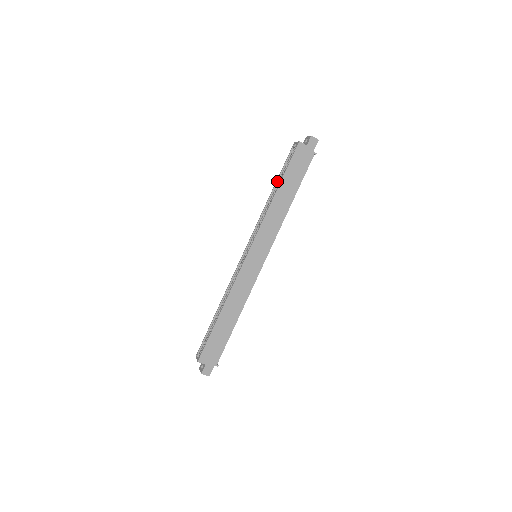
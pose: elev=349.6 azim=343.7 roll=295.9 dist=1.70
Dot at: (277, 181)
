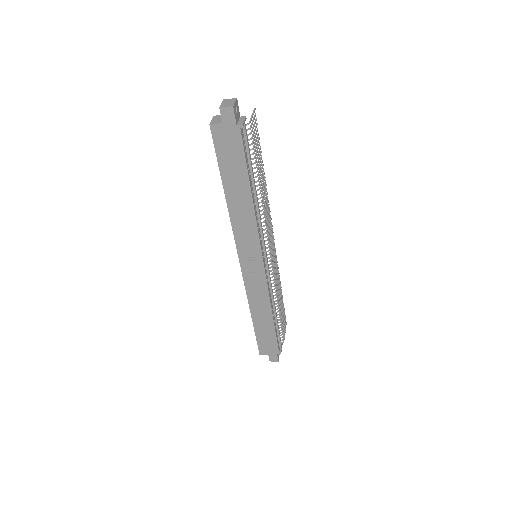
Dot at: occluded
